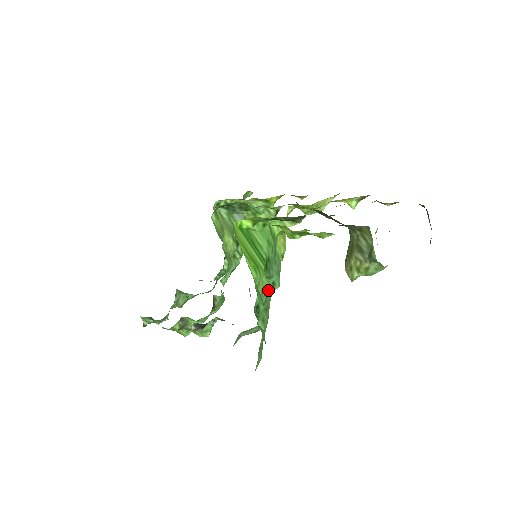
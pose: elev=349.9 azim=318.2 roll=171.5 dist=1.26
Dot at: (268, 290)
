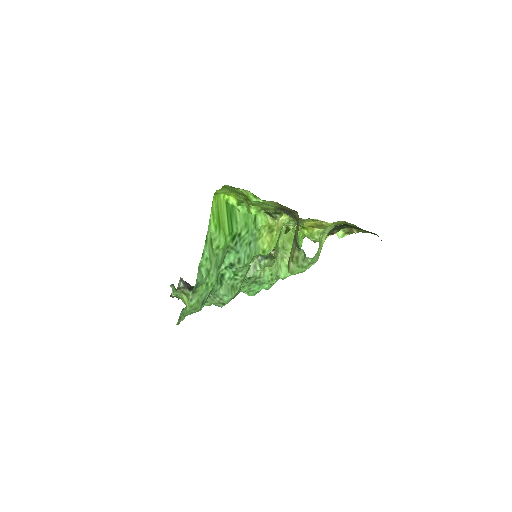
Dot at: (234, 264)
